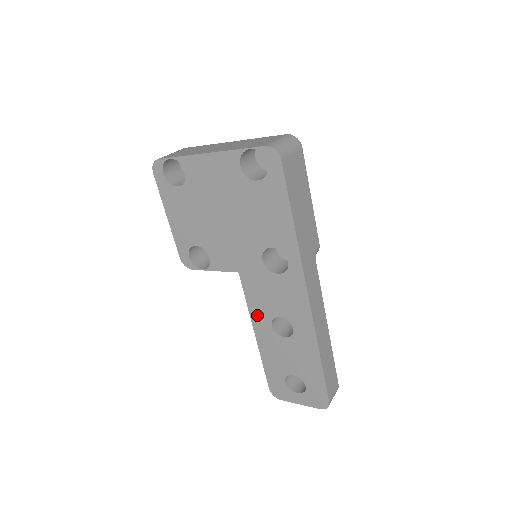
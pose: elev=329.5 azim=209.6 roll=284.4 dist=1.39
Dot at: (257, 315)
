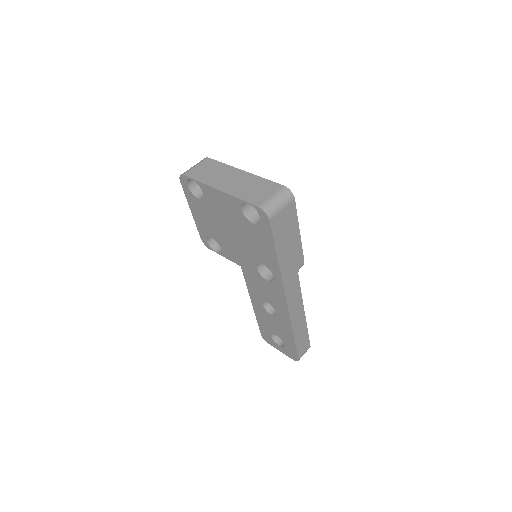
Dot at: (253, 294)
